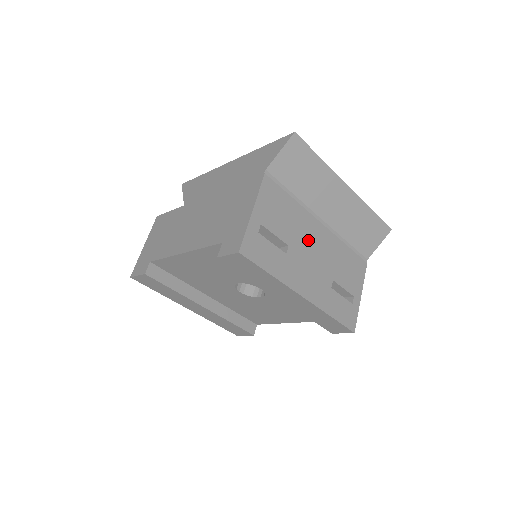
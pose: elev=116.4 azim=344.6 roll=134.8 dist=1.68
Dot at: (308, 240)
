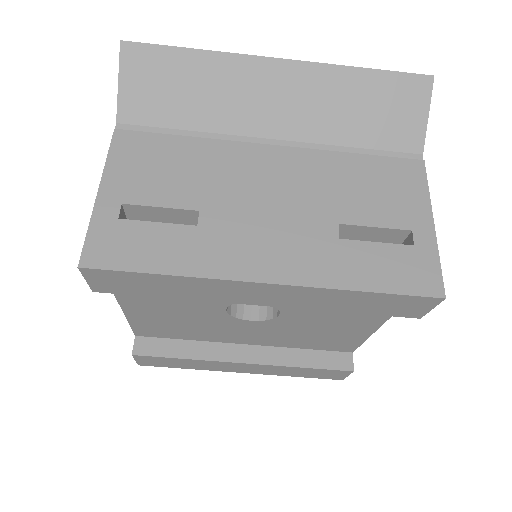
Dot at: (247, 183)
